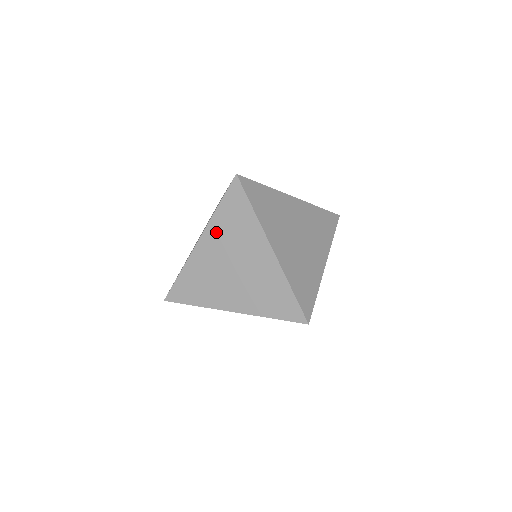
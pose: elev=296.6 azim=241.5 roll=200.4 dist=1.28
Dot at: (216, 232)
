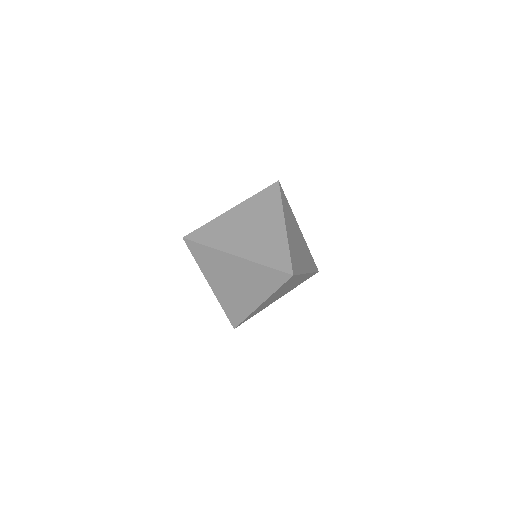
Dot at: occluded
